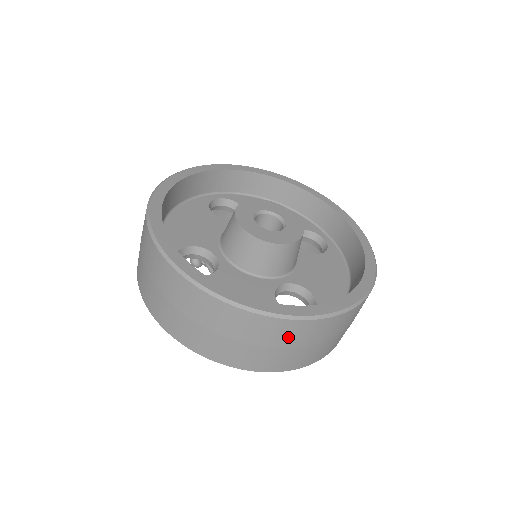
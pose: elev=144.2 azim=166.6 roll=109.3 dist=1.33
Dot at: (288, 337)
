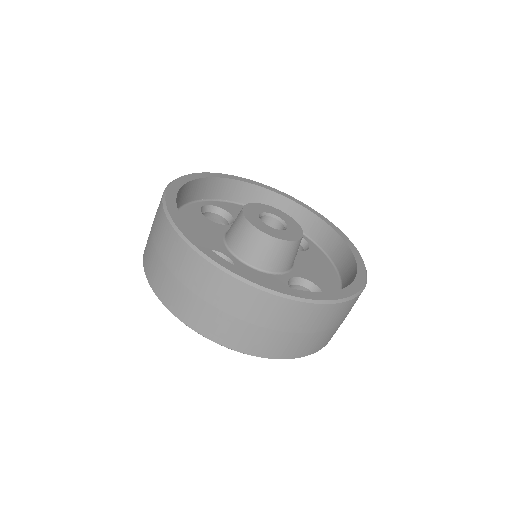
Dot at: (319, 321)
